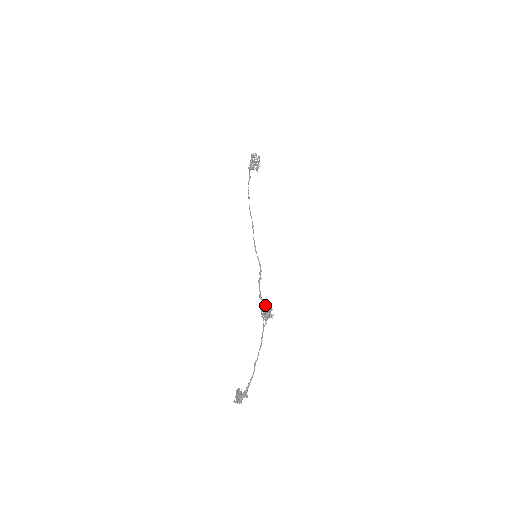
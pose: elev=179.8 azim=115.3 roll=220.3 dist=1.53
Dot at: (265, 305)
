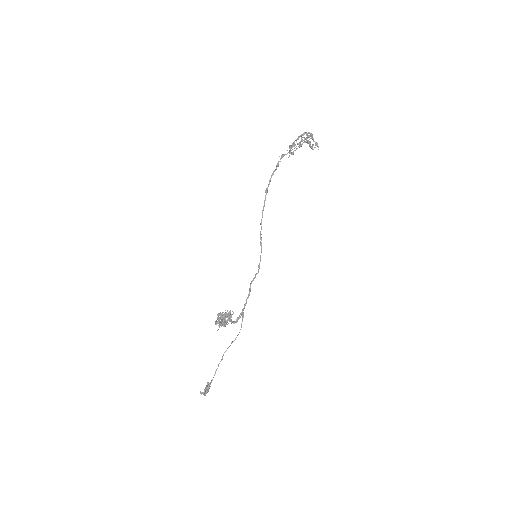
Dot at: occluded
